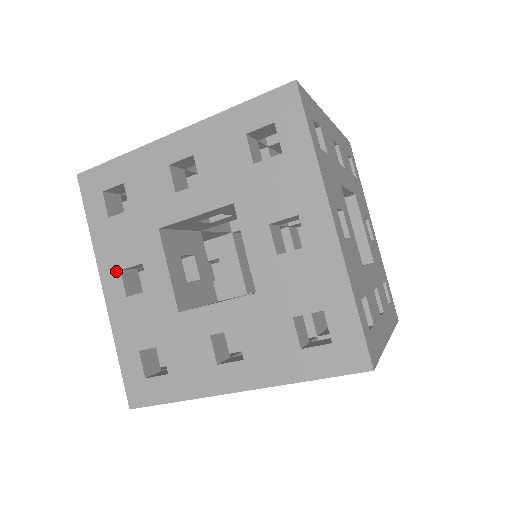
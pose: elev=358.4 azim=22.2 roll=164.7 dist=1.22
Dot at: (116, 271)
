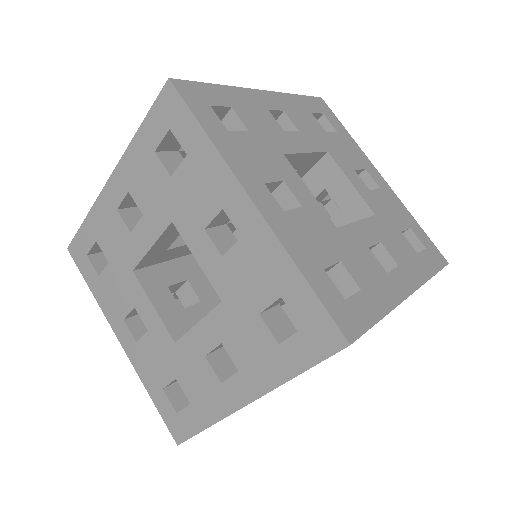
Dot at: (121, 322)
